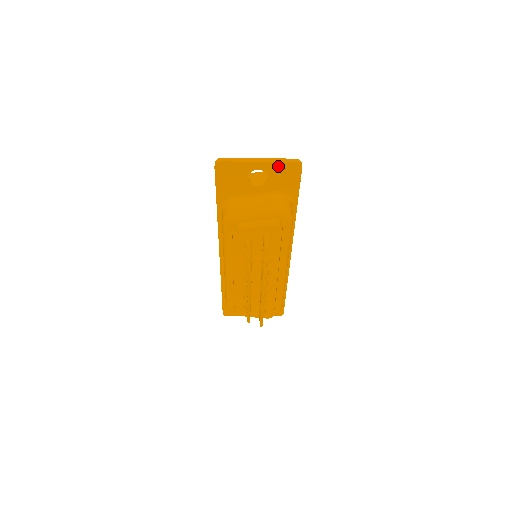
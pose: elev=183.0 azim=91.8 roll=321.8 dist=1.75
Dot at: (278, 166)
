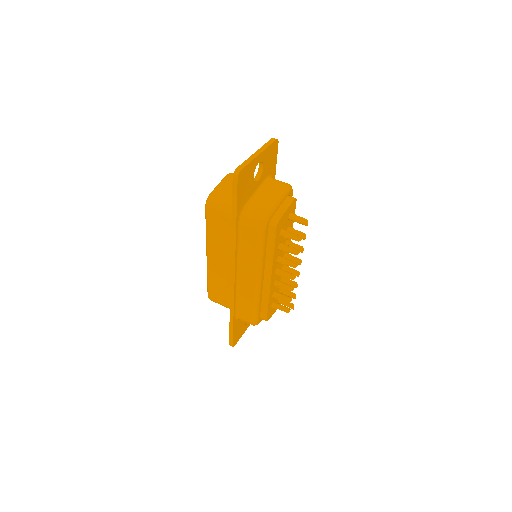
Dot at: (268, 151)
